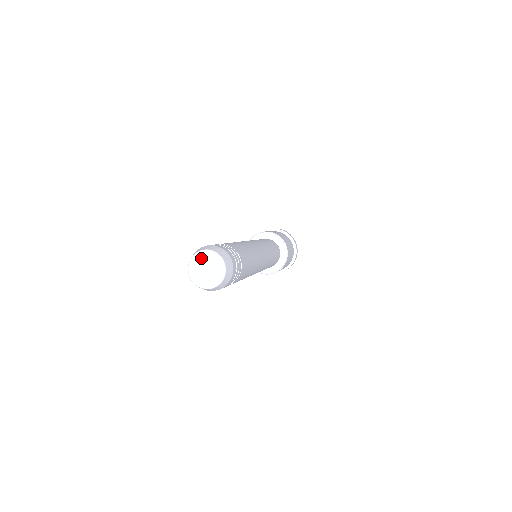
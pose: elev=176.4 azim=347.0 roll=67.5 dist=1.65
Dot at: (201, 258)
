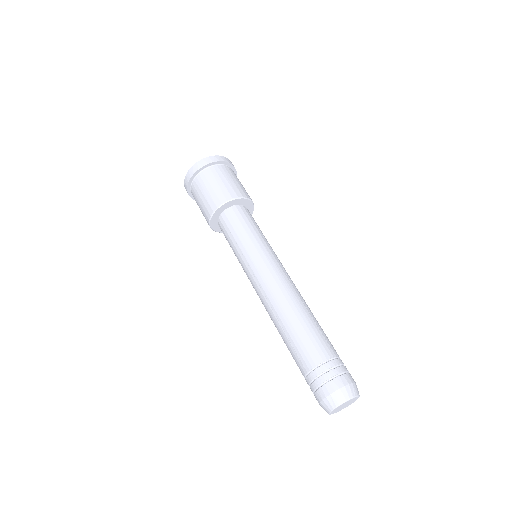
Dot at: (350, 401)
